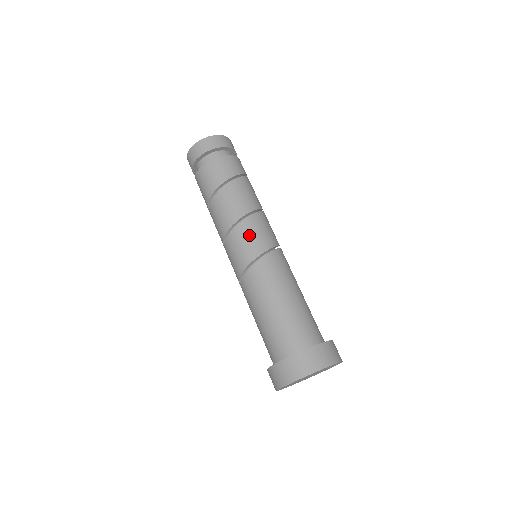
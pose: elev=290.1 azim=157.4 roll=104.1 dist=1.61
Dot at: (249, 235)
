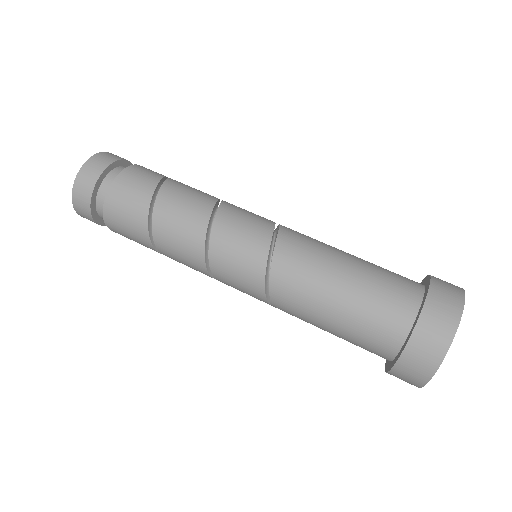
Dot at: (238, 226)
